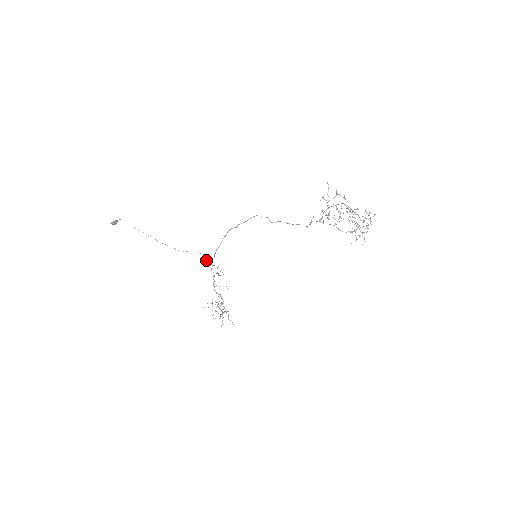
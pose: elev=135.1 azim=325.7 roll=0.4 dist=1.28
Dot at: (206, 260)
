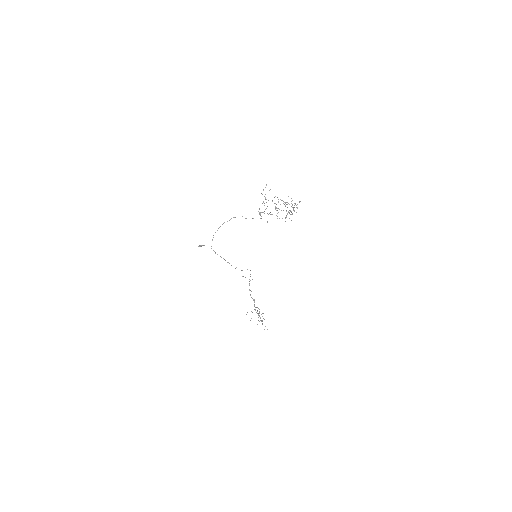
Dot at: (250, 274)
